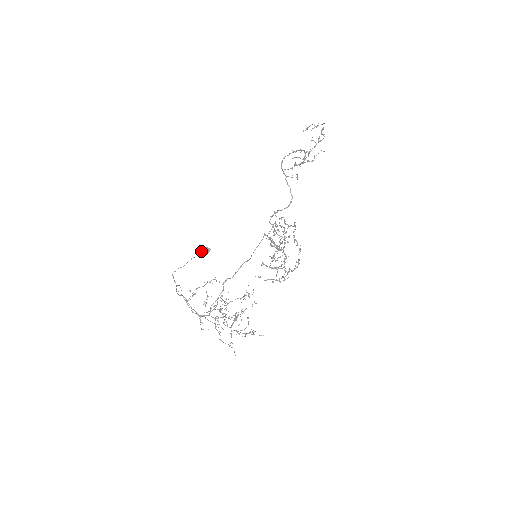
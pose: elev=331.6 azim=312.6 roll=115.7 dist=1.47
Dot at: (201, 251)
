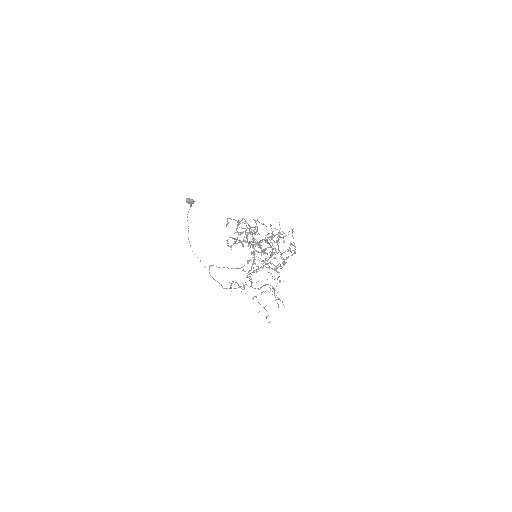
Dot at: occluded
